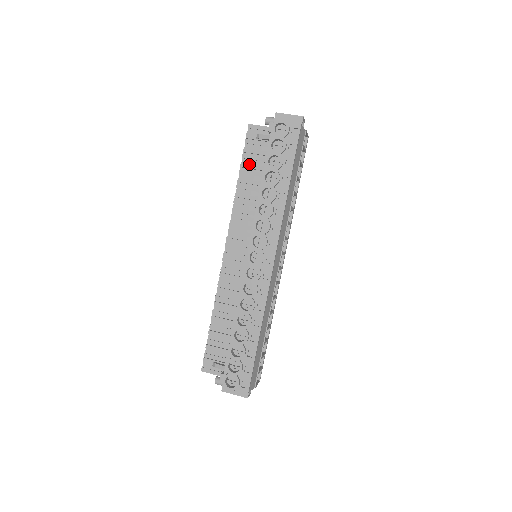
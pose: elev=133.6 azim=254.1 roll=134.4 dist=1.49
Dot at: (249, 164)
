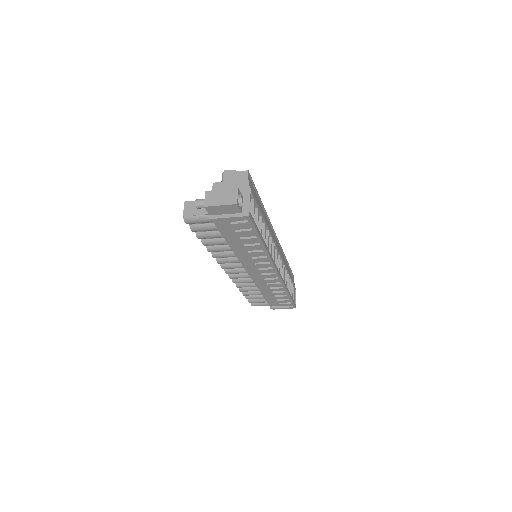
Dot at: occluded
